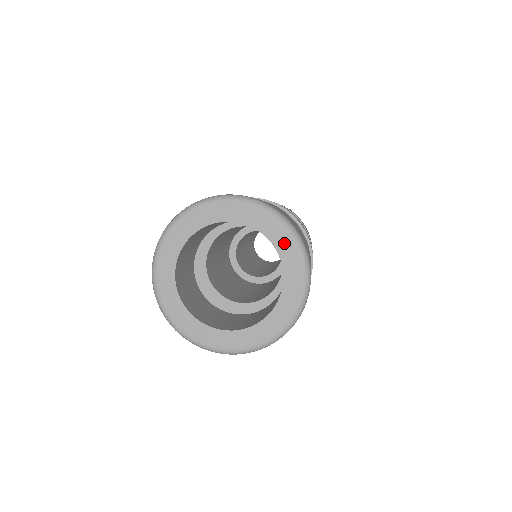
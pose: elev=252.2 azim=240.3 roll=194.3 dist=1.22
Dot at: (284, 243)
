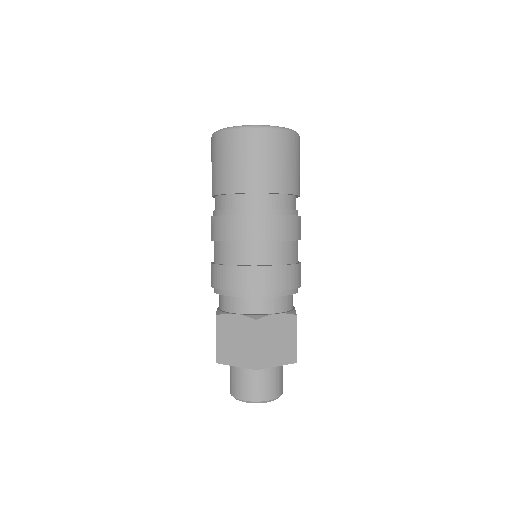
Dot at: occluded
